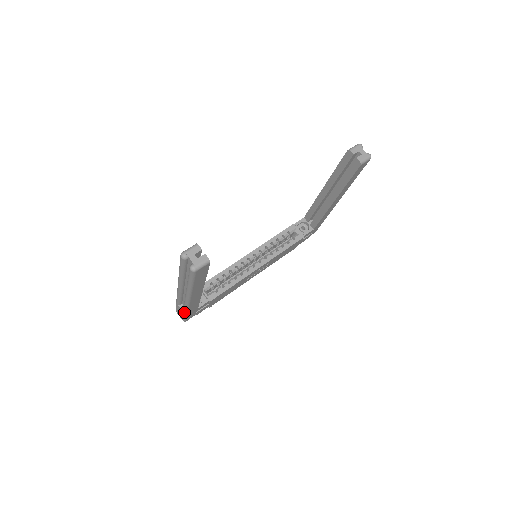
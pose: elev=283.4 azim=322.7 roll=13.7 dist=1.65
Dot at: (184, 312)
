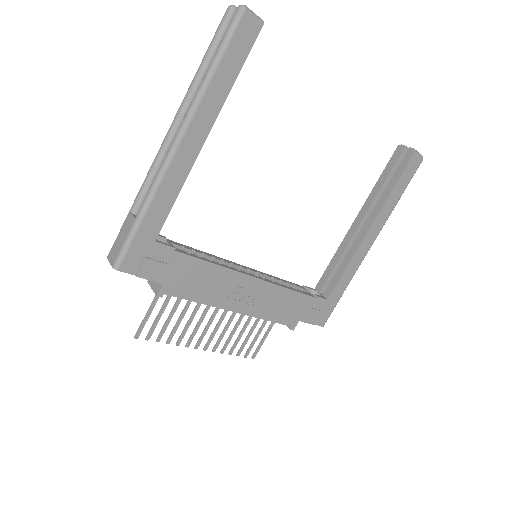
Dot at: (139, 212)
